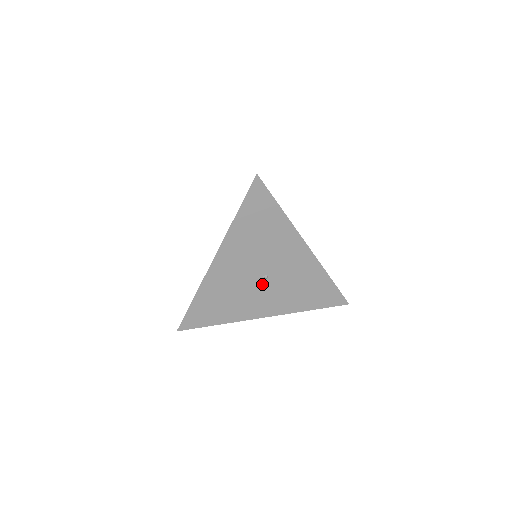
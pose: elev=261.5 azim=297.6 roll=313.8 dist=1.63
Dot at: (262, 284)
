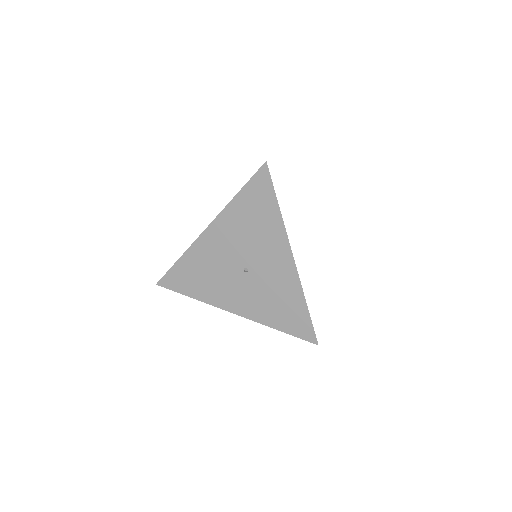
Dot at: (240, 276)
